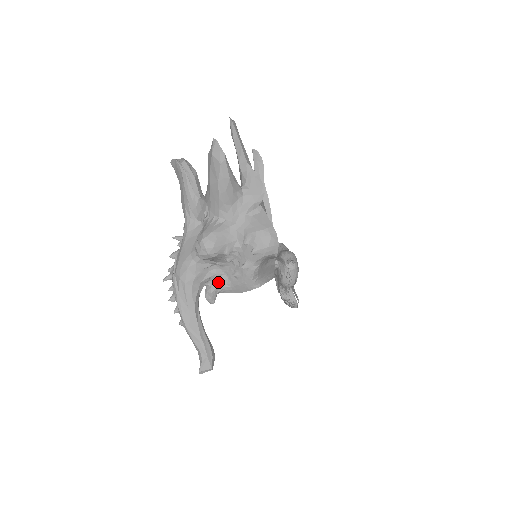
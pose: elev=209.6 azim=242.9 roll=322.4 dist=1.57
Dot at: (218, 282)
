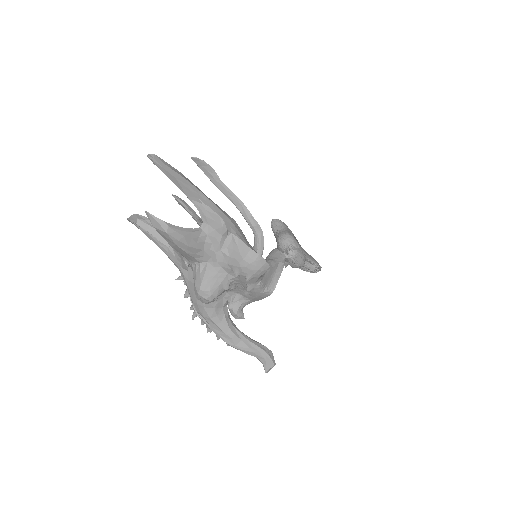
Dot at: (236, 303)
